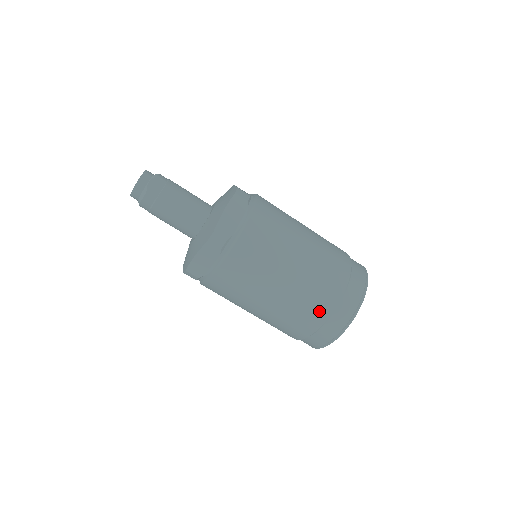
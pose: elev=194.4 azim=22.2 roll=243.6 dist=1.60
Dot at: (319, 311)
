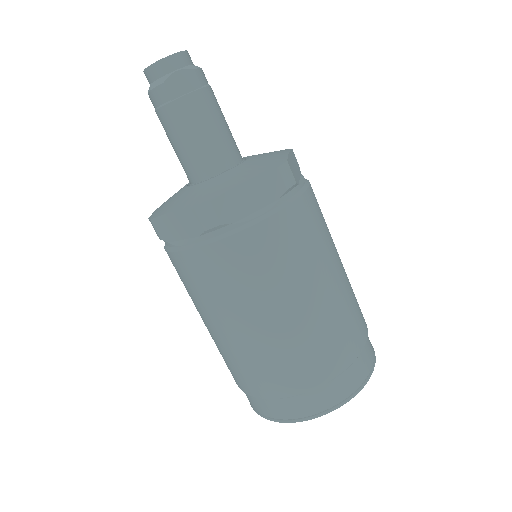
Dot at: (278, 383)
